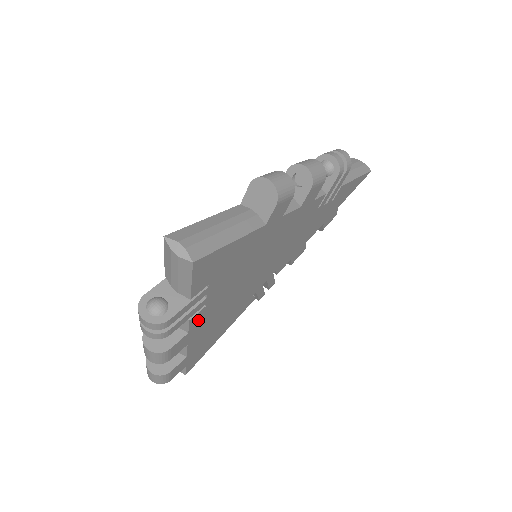
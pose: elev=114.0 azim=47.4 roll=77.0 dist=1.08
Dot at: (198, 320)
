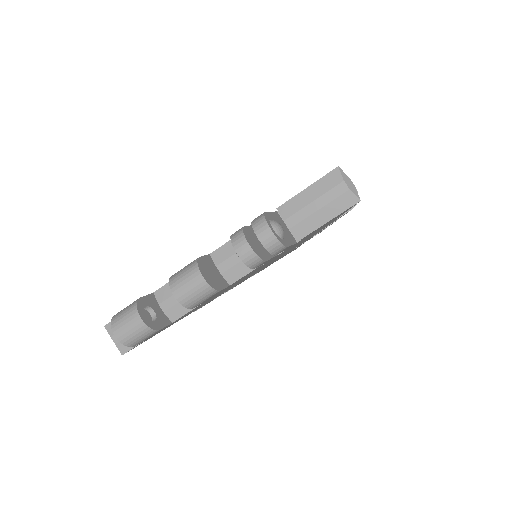
Dot at: occluded
